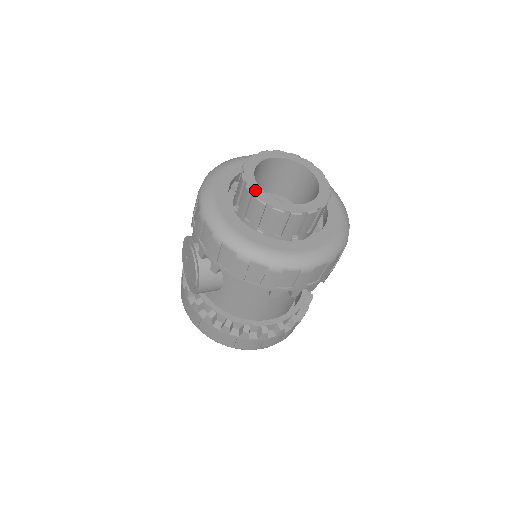
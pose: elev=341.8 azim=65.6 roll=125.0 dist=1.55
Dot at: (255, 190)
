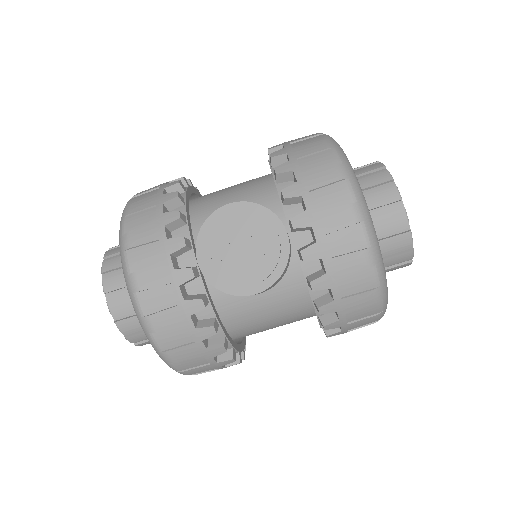
Dot at: (407, 218)
